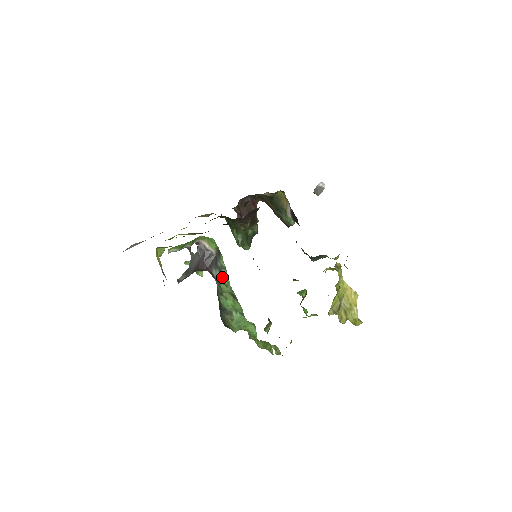
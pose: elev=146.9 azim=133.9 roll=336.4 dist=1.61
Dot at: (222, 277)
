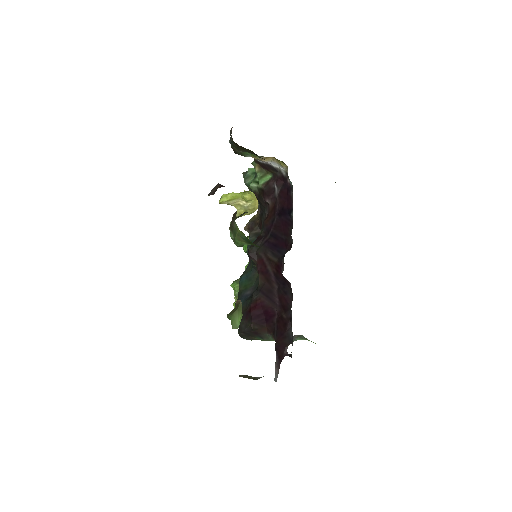
Dot at: occluded
